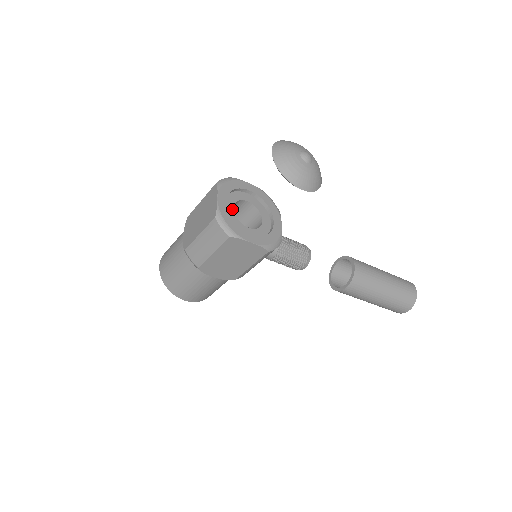
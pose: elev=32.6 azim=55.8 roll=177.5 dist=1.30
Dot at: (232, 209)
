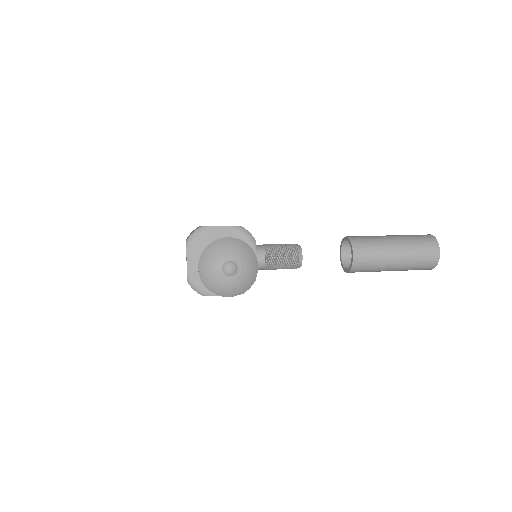
Dot at: occluded
